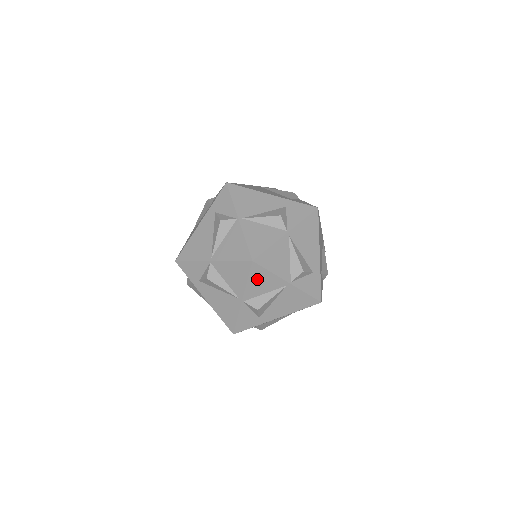
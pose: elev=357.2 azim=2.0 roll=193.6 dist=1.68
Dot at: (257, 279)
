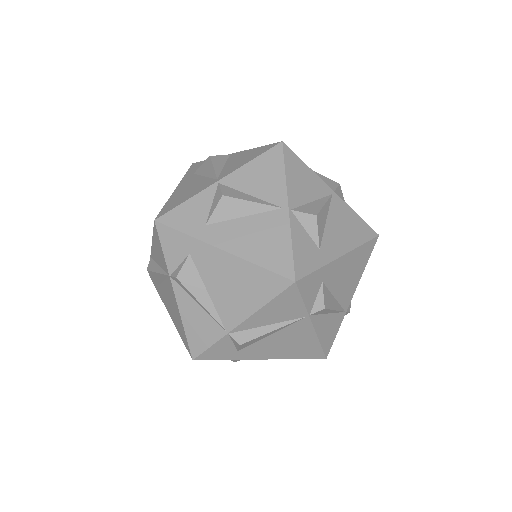
Dot at: (296, 173)
